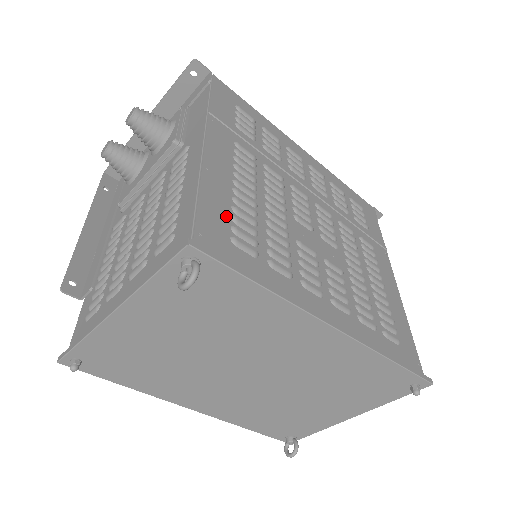
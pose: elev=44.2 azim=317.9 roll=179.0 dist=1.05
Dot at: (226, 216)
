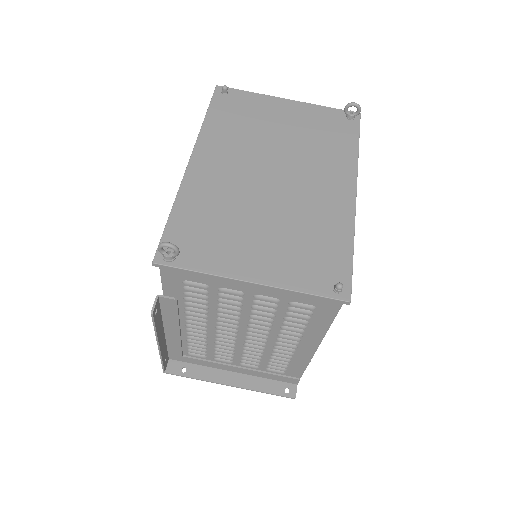
Dot at: occluded
